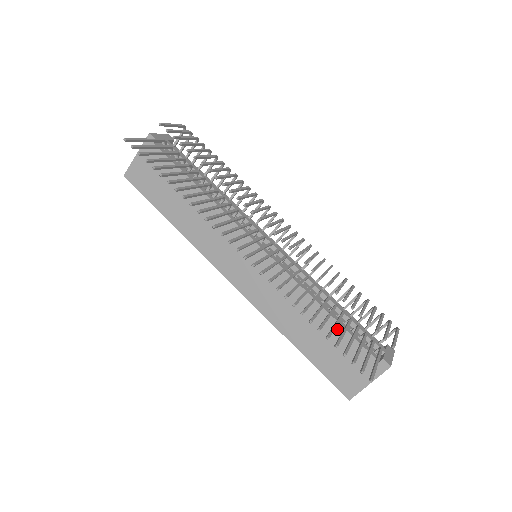
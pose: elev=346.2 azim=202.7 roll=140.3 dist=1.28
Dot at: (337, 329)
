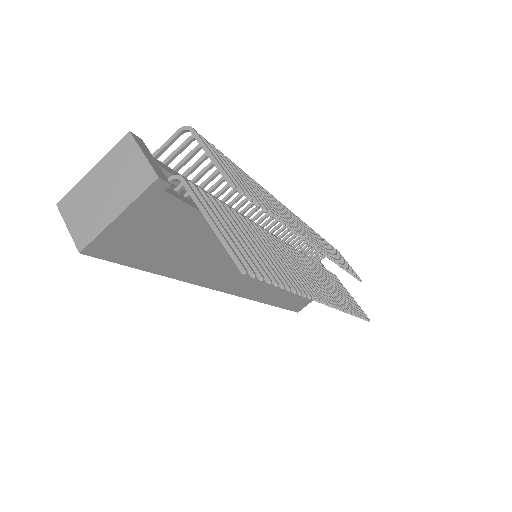
Dot at: occluded
